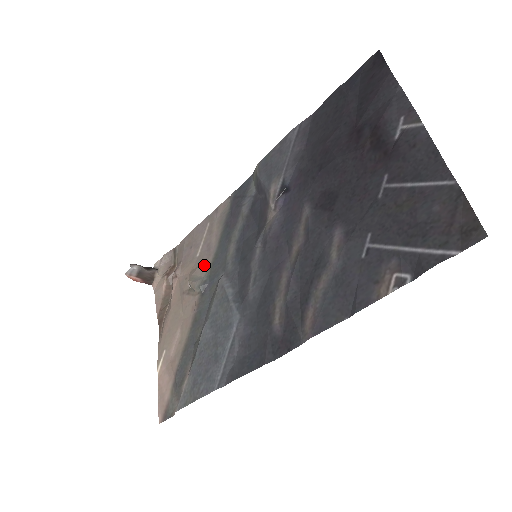
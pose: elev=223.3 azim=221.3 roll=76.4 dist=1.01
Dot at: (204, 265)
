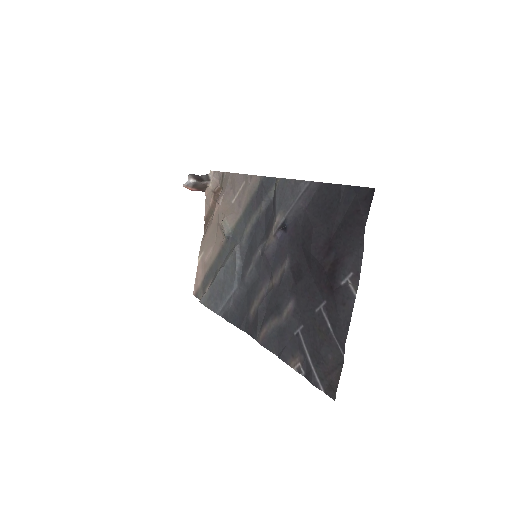
Dot at: (233, 218)
